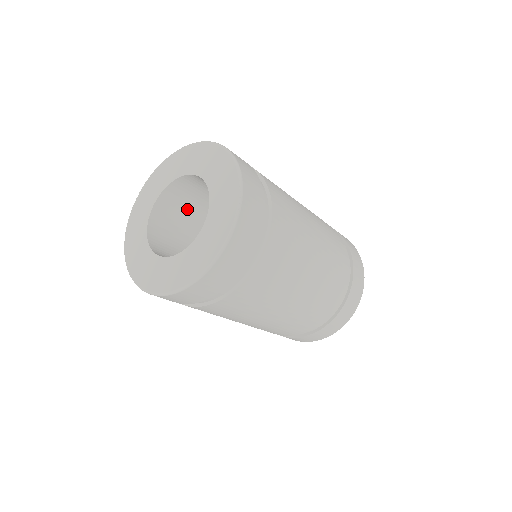
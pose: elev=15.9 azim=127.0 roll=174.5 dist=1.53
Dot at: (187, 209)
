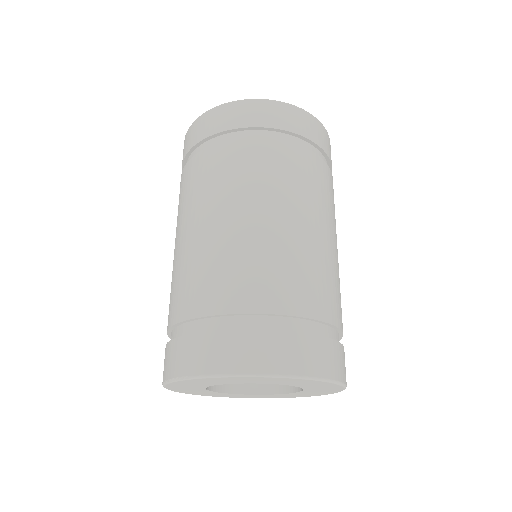
Dot at: occluded
